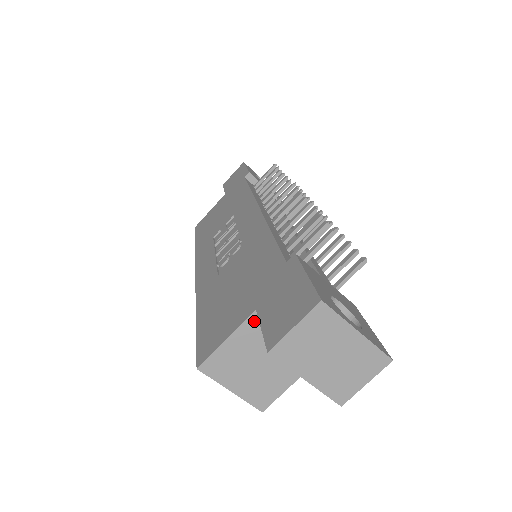
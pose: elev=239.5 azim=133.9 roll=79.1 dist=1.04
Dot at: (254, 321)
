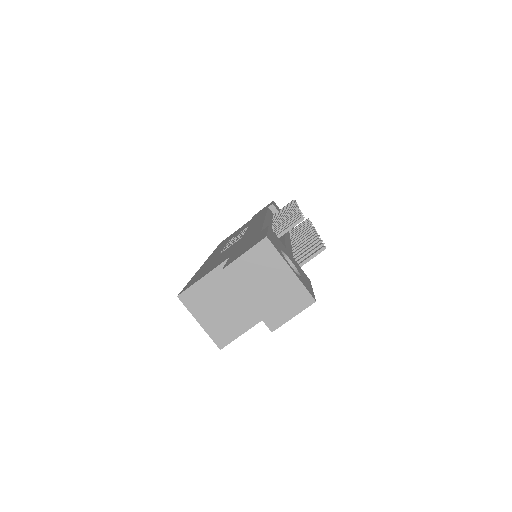
Dot at: occluded
